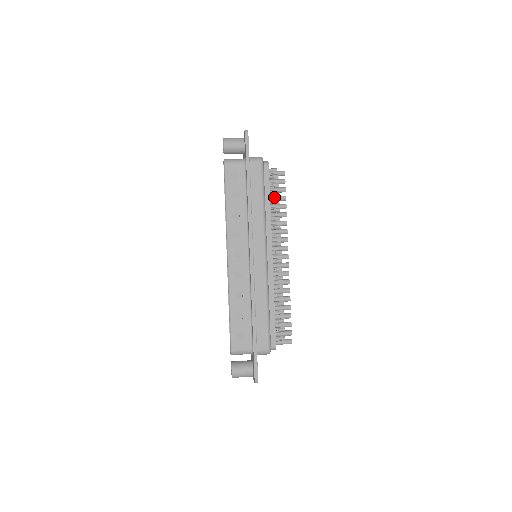
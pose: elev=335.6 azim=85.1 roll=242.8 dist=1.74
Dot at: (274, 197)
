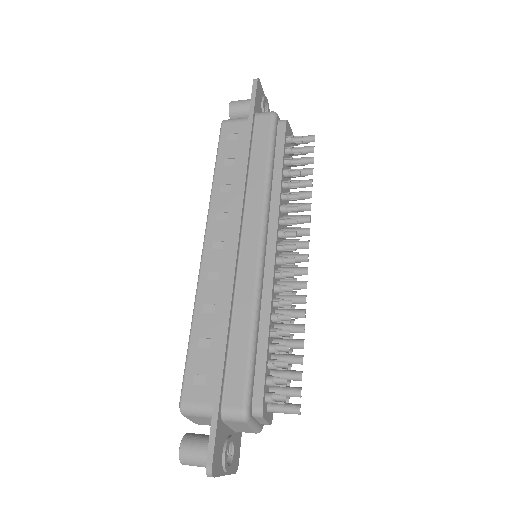
Dot at: occluded
